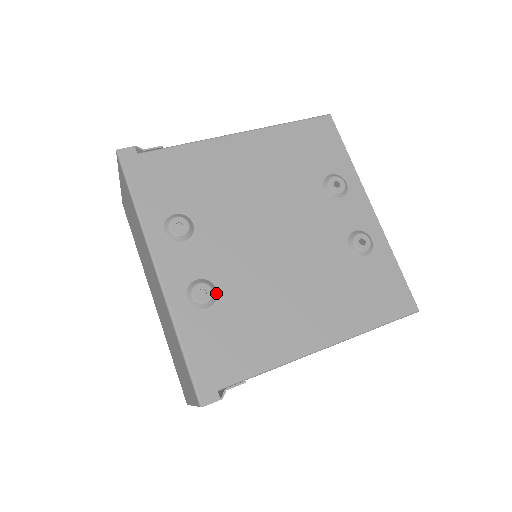
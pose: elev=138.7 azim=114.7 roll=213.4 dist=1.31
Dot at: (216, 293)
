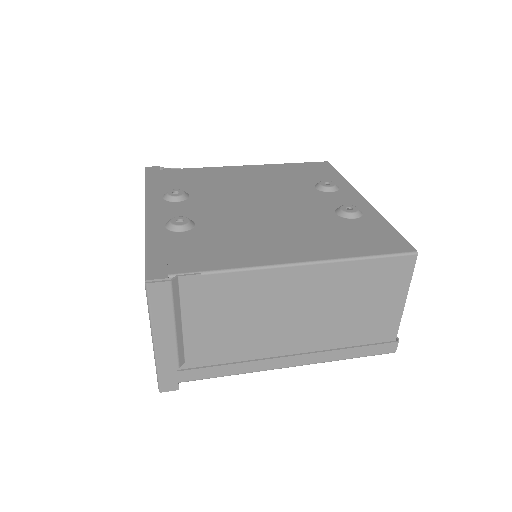
Dot at: (193, 225)
